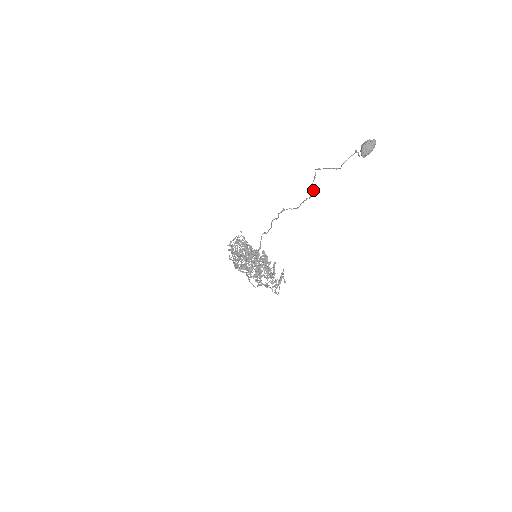
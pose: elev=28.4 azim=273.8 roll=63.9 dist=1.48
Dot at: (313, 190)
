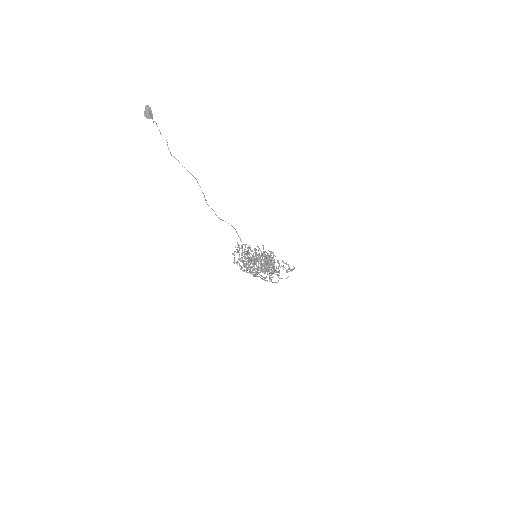
Dot at: occluded
